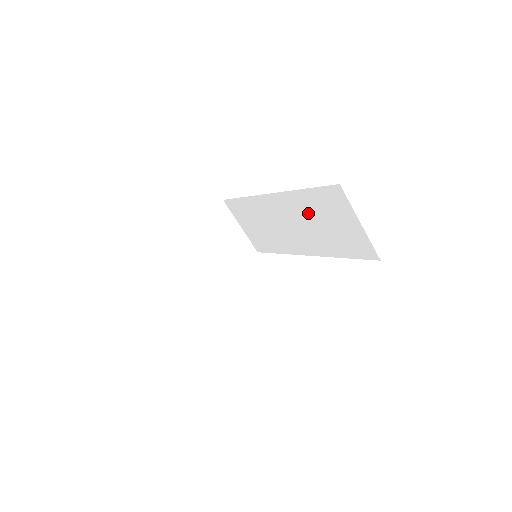
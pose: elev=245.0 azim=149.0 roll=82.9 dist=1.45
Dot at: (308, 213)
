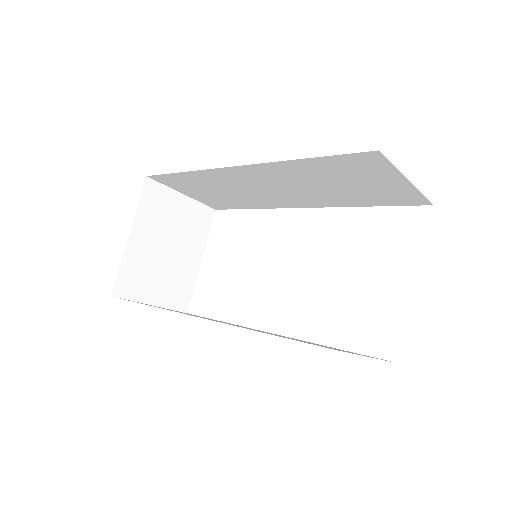
Dot at: (309, 178)
